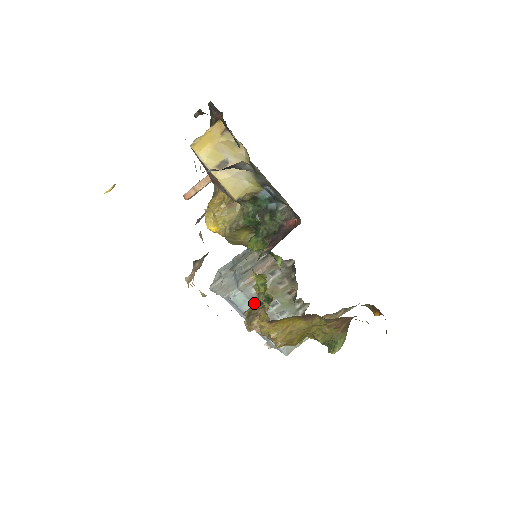
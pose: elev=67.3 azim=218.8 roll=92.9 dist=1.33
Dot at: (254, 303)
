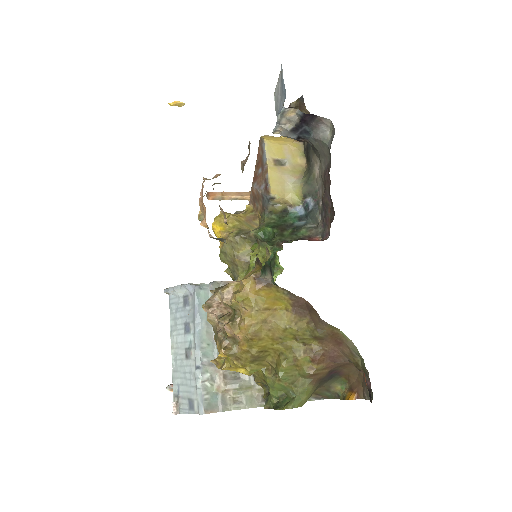
Dot at: occluded
